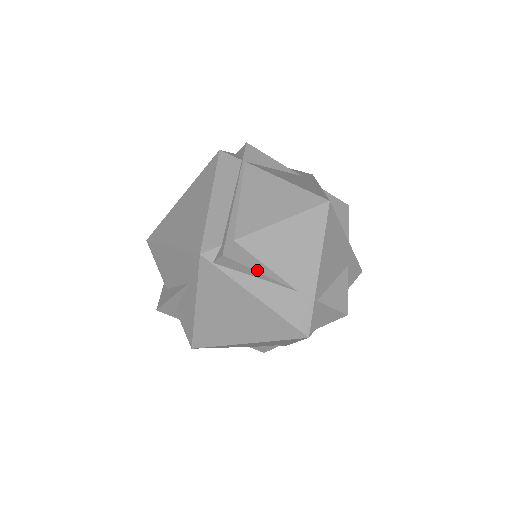
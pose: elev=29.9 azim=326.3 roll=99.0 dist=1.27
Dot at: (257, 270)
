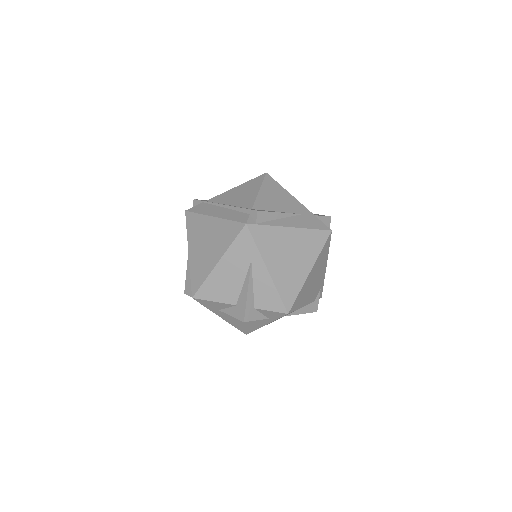
Dot at: (277, 212)
